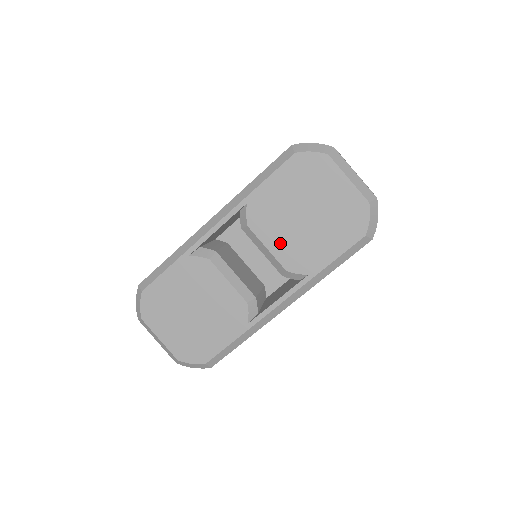
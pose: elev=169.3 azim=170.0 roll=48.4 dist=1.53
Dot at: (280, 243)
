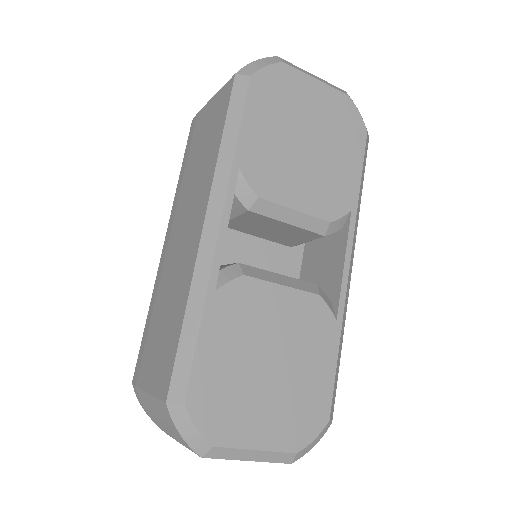
Dot at: (304, 194)
